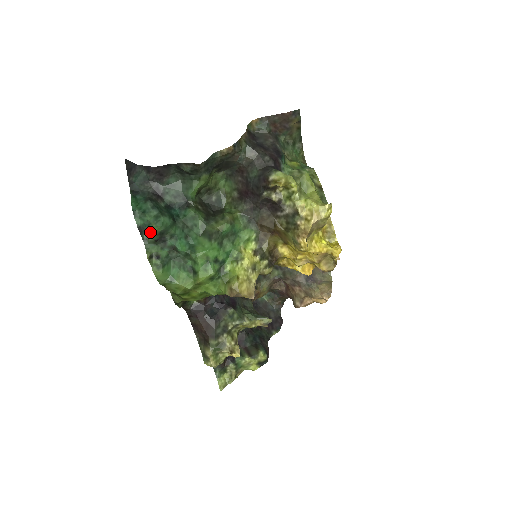
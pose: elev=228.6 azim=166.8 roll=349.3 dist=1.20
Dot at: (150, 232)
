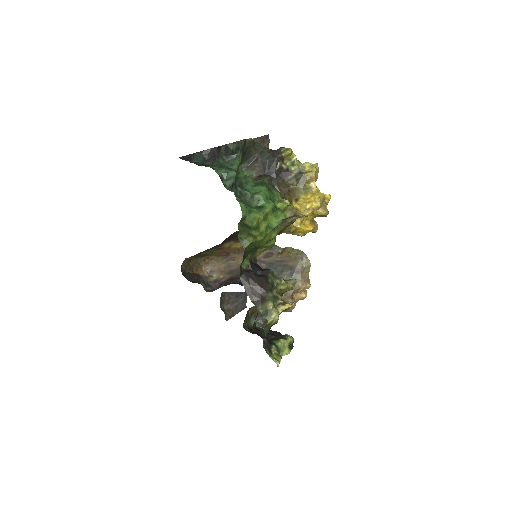
Dot at: (229, 177)
